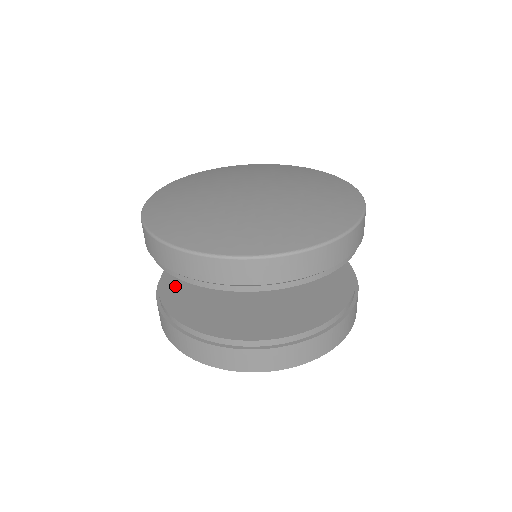
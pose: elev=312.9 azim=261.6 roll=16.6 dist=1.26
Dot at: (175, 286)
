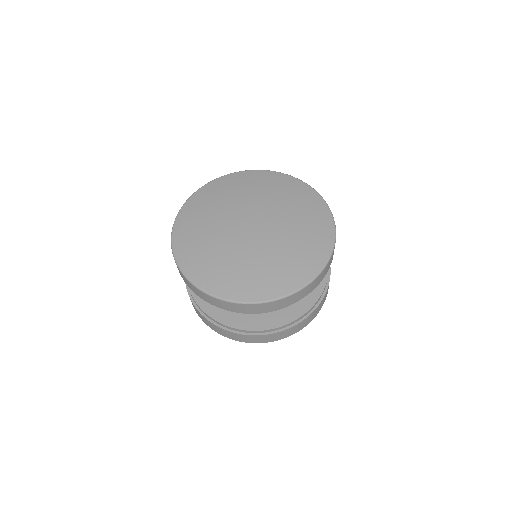
Dot at: occluded
